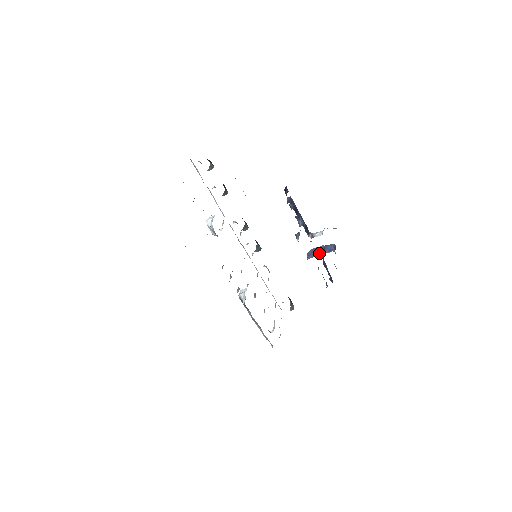
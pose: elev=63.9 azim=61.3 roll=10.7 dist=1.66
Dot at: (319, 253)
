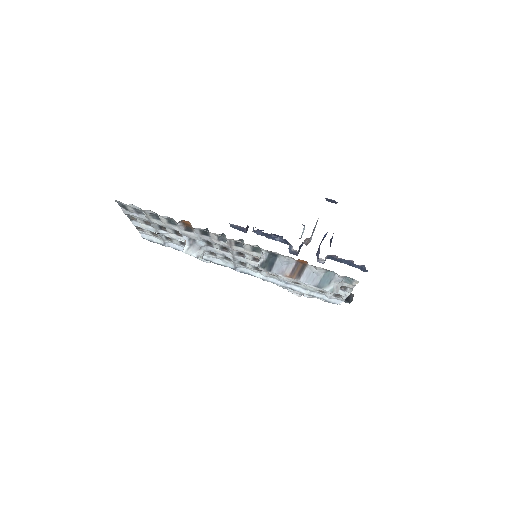
Dot at: occluded
